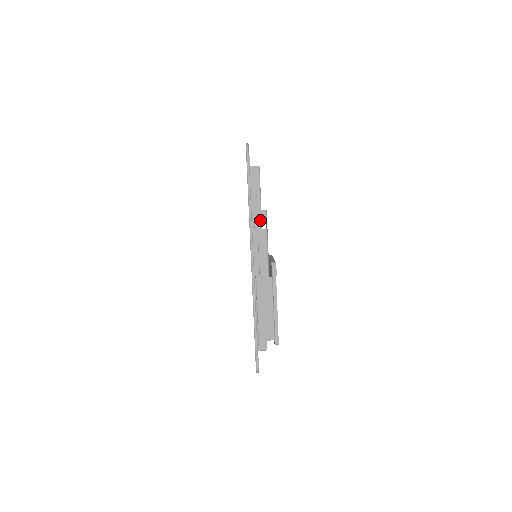
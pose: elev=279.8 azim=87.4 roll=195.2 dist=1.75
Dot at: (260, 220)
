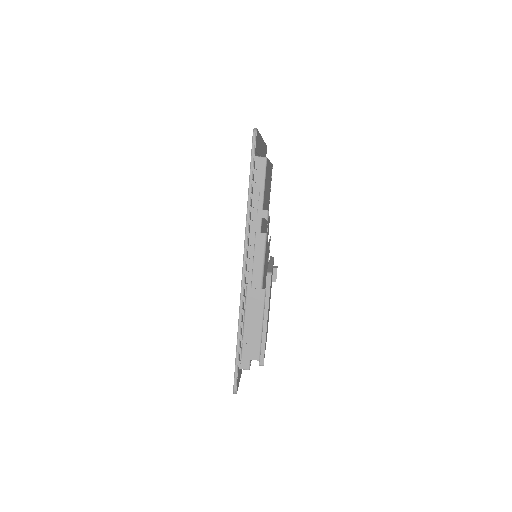
Dot at: (260, 222)
